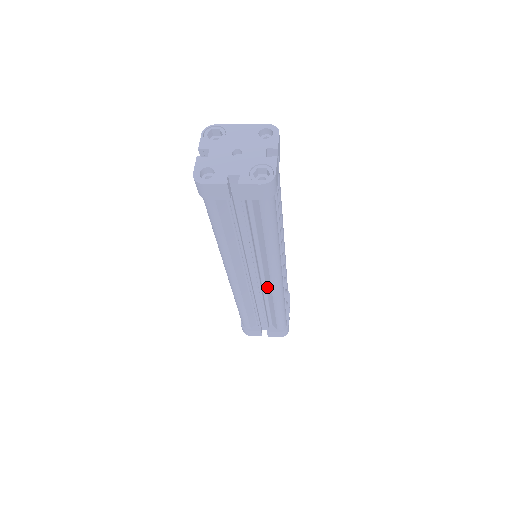
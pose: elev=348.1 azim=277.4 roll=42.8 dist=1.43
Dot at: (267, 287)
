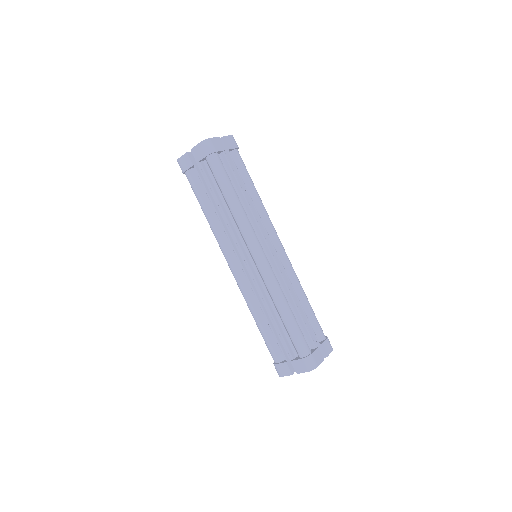
Dot at: (261, 278)
